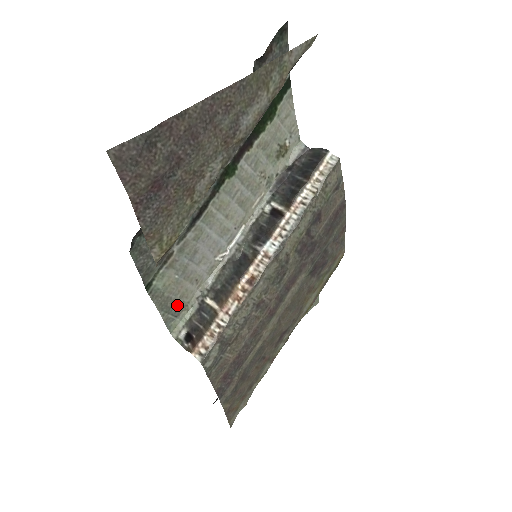
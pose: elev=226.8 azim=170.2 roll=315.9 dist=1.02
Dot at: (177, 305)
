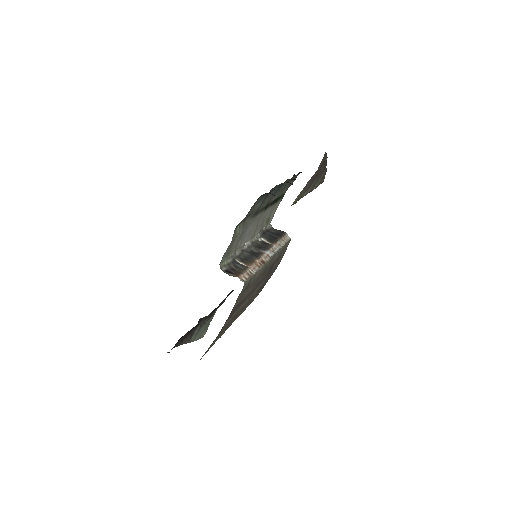
Dot at: (230, 250)
